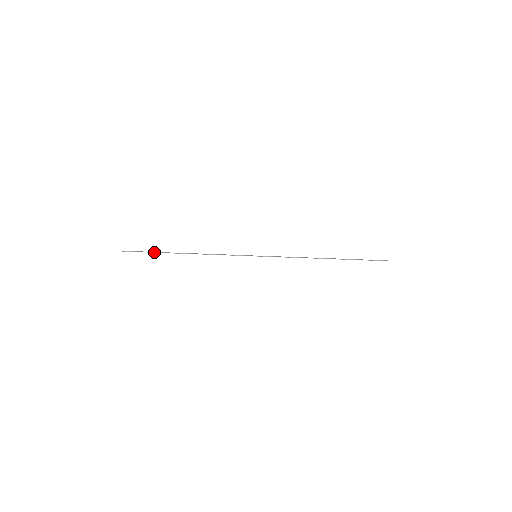
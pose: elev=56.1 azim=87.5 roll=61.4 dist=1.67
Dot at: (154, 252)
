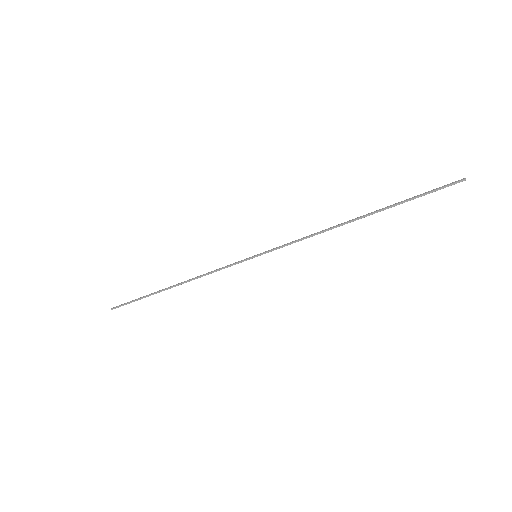
Dot at: occluded
